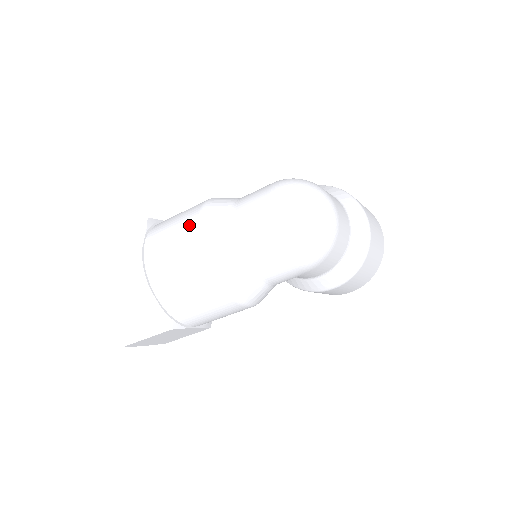
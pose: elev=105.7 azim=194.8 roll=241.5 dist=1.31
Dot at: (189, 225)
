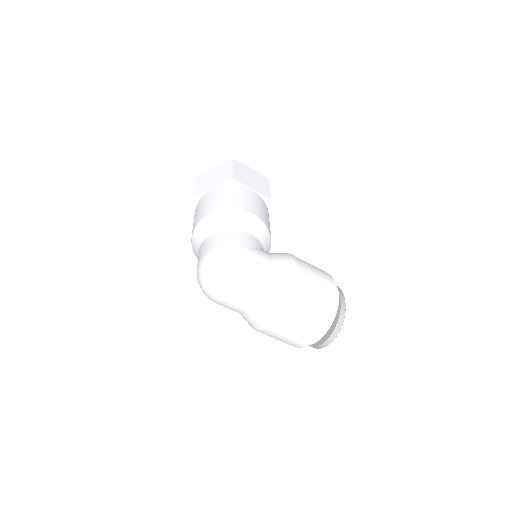
Dot at: (208, 211)
